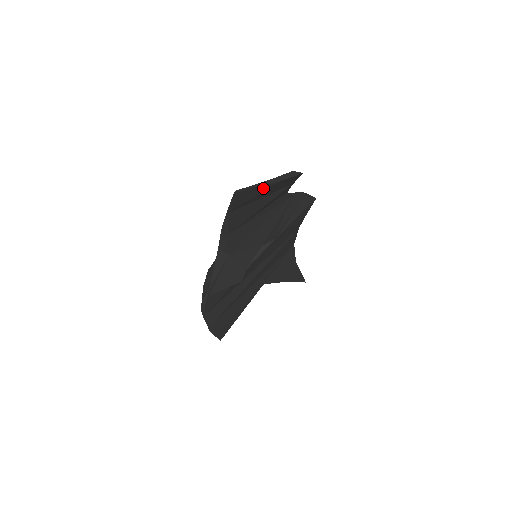
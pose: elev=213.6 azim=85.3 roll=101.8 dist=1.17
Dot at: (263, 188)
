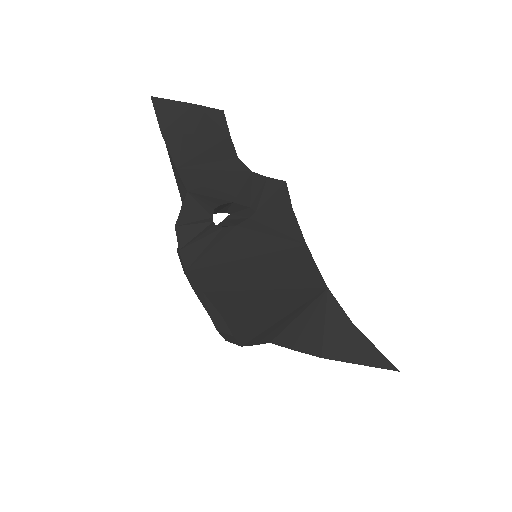
Dot at: (181, 107)
